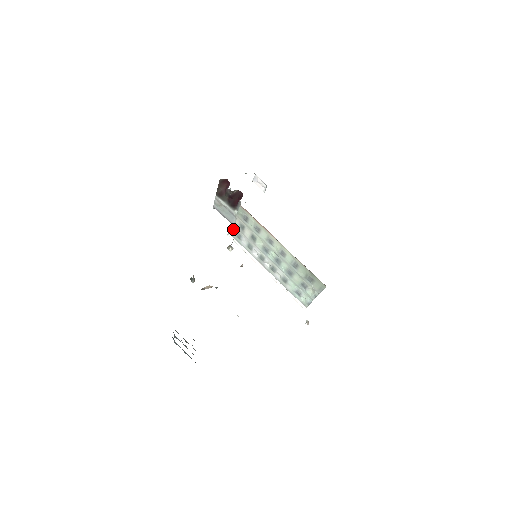
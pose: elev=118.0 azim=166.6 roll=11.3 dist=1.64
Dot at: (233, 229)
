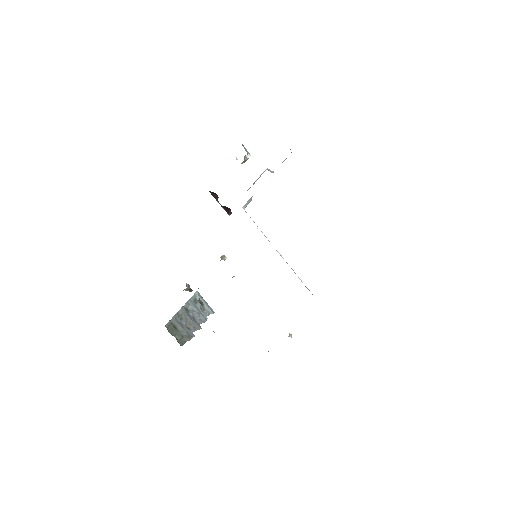
Dot at: occluded
